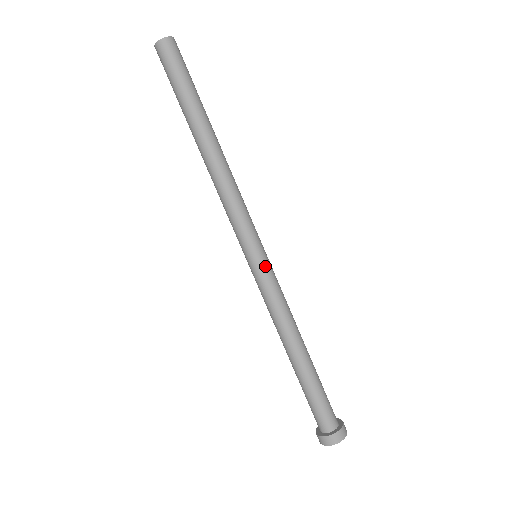
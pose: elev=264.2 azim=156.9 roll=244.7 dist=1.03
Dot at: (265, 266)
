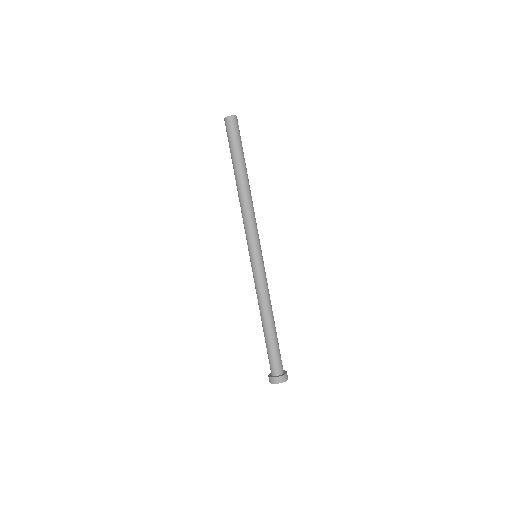
Dot at: (263, 262)
